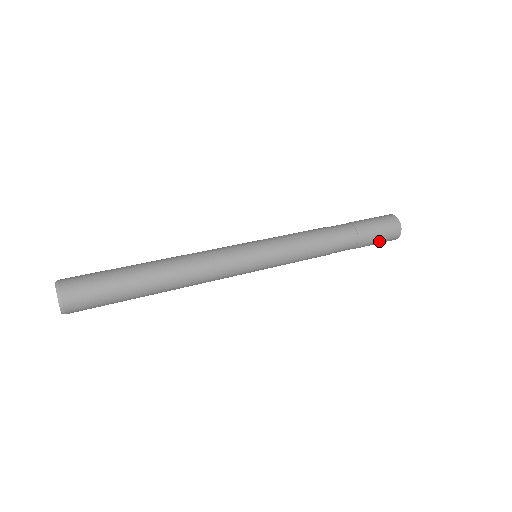
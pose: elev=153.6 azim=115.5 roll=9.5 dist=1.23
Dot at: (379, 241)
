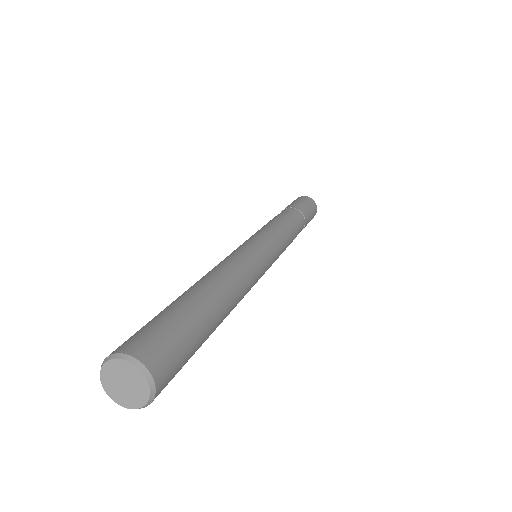
Dot at: (311, 213)
